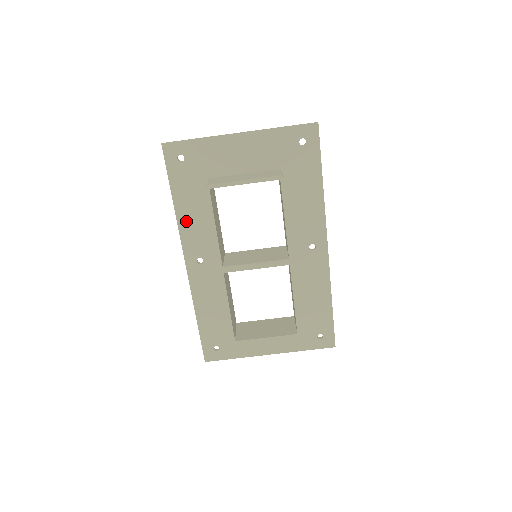
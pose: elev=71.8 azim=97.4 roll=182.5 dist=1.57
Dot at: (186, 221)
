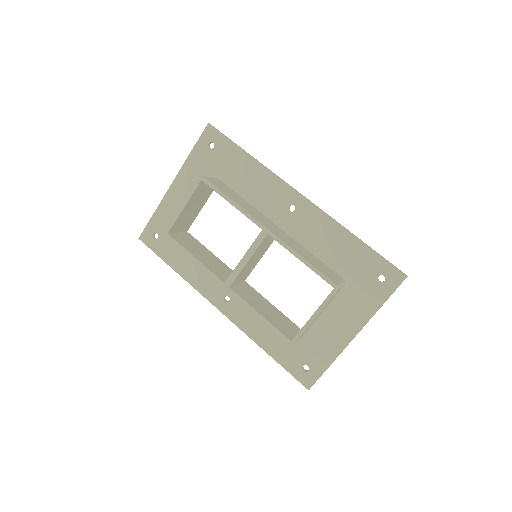
Dot at: (193, 277)
